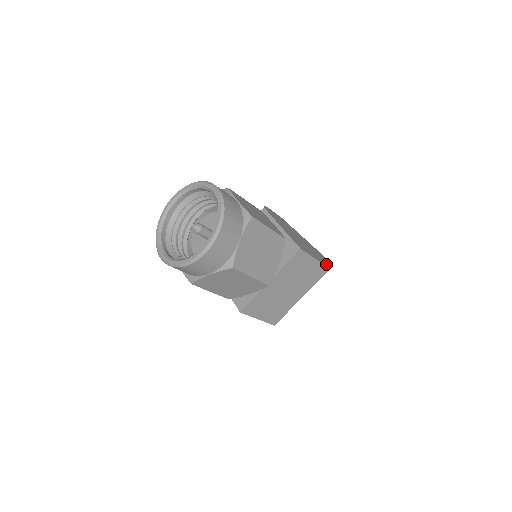
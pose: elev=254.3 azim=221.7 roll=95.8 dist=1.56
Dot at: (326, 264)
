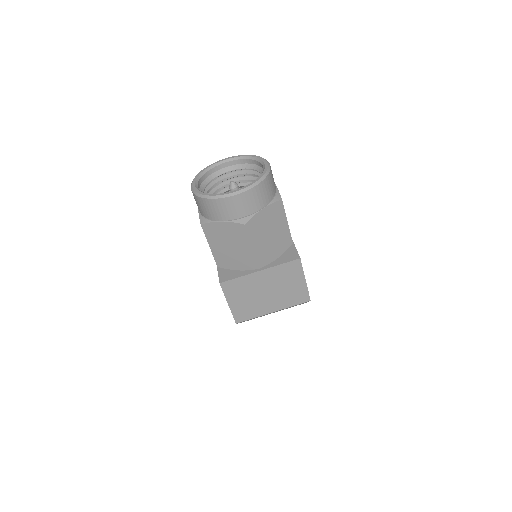
Dot at: occluded
